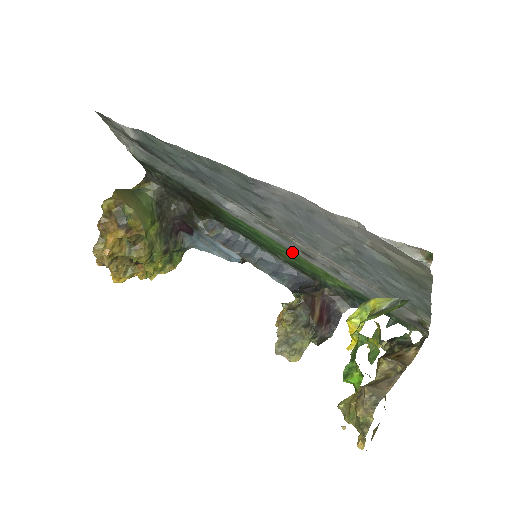
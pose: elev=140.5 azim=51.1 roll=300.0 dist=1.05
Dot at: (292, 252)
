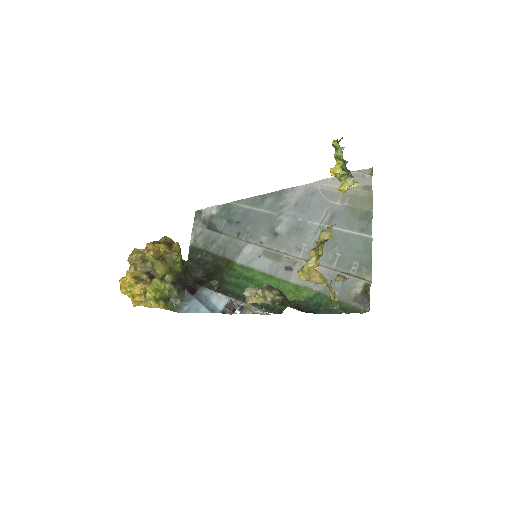
Dot at: (275, 278)
